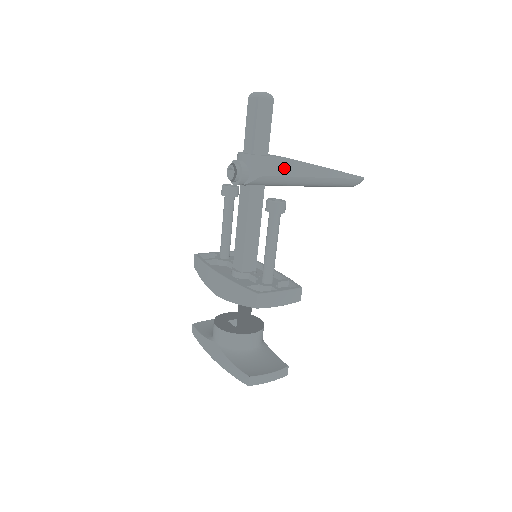
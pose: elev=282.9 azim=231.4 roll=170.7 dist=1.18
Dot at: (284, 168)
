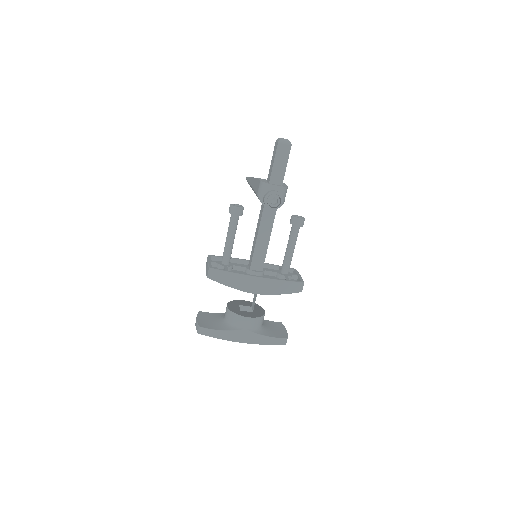
Dot at: occluded
